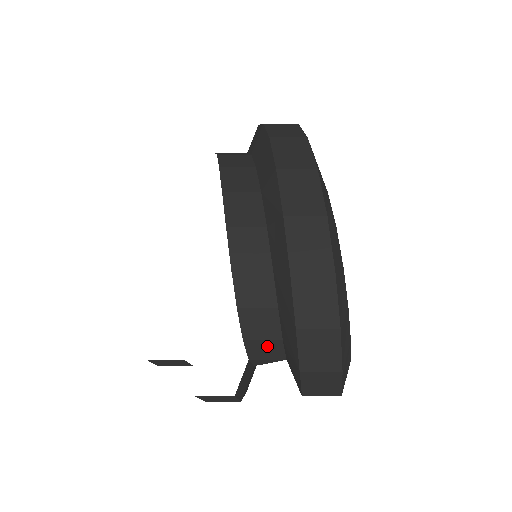
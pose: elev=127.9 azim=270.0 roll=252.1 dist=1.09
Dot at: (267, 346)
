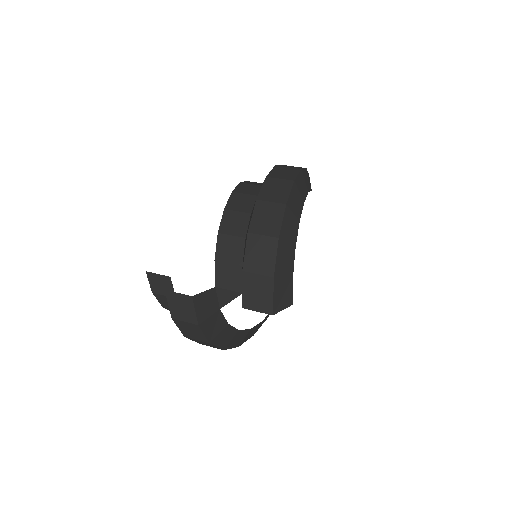
Dot at: (231, 271)
